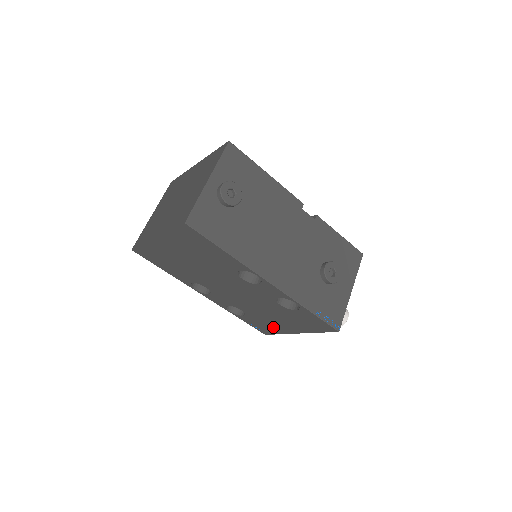
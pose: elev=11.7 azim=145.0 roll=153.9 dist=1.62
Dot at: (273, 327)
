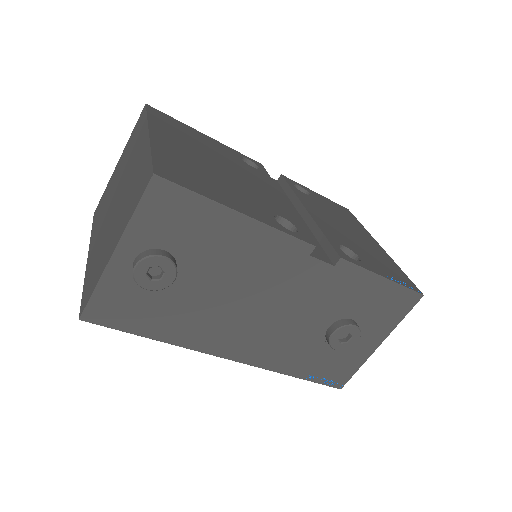
Dot at: occluded
